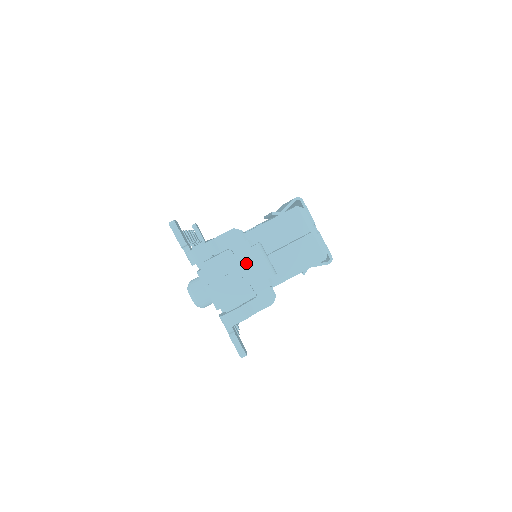
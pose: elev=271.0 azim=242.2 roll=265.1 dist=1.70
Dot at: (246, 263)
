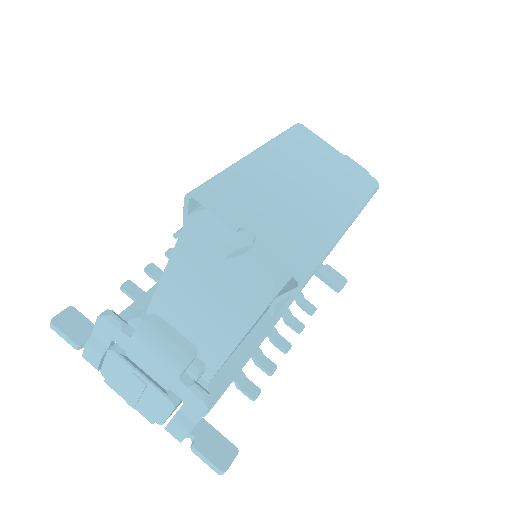
Dot at: (142, 359)
